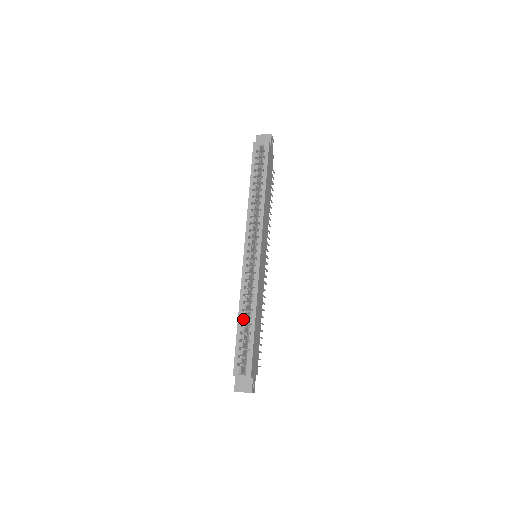
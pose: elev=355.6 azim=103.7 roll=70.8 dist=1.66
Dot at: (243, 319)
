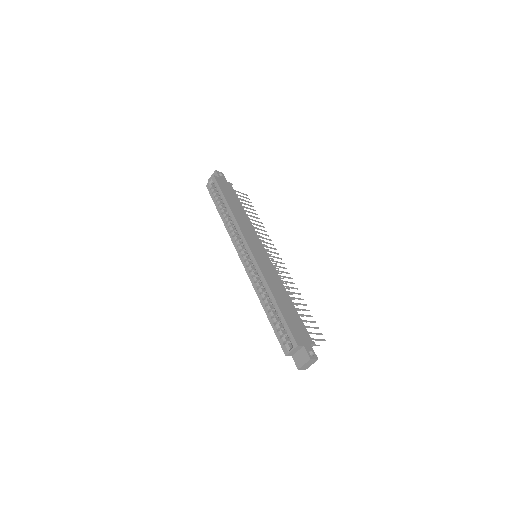
Dot at: (267, 306)
